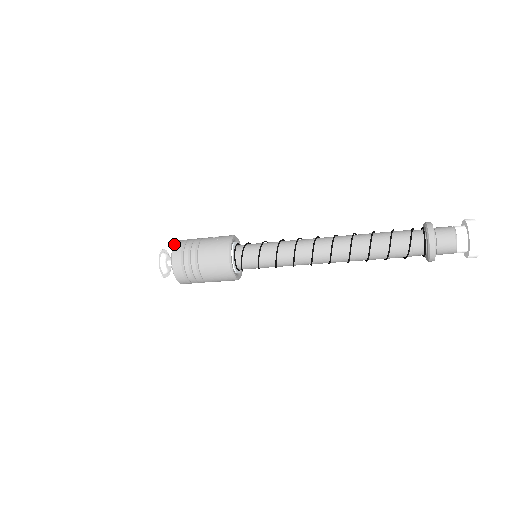
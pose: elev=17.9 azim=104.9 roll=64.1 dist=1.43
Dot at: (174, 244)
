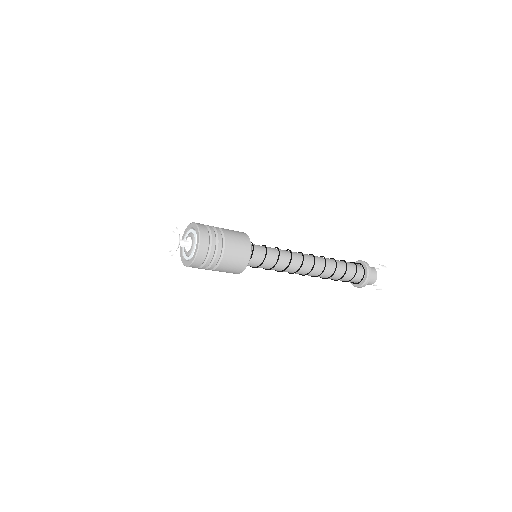
Dot at: (190, 223)
